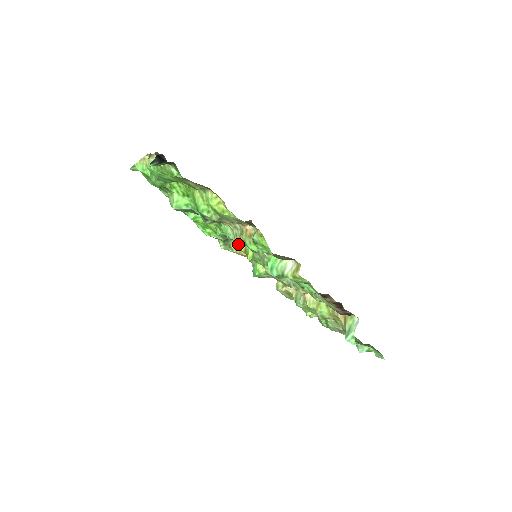
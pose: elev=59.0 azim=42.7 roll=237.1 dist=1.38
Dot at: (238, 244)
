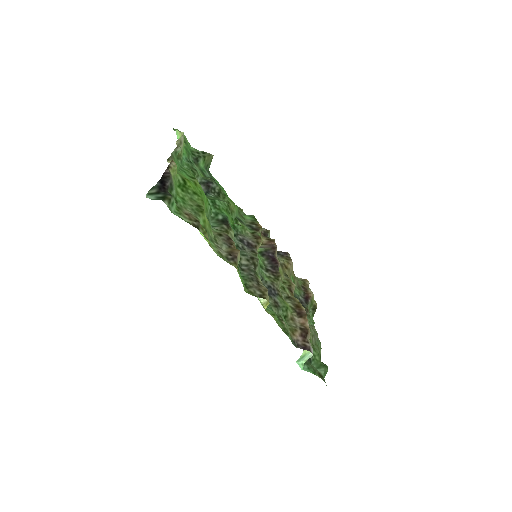
Dot at: occluded
